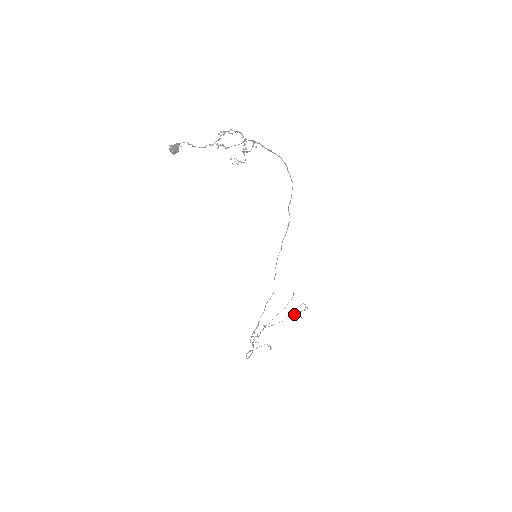
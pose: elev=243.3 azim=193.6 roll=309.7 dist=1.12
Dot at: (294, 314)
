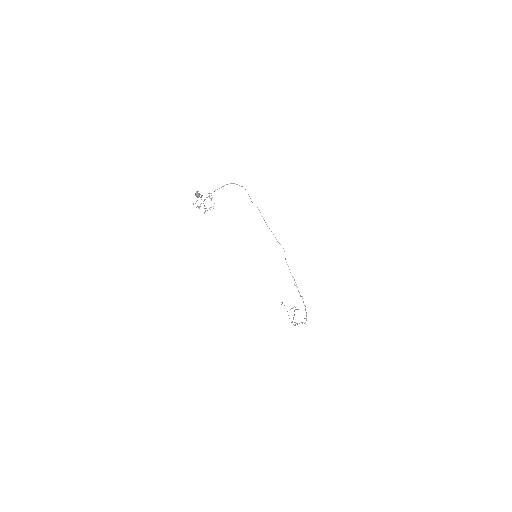
Dot at: (294, 310)
